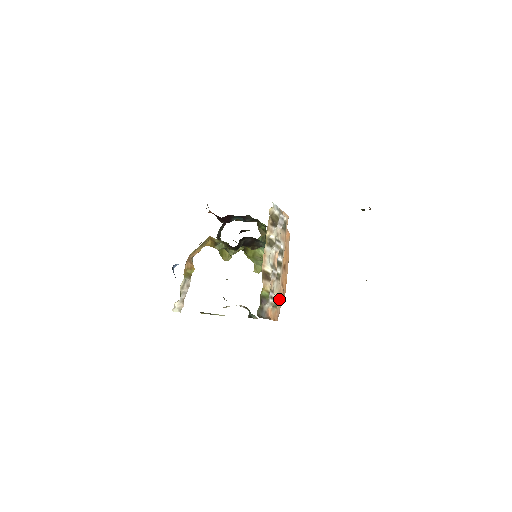
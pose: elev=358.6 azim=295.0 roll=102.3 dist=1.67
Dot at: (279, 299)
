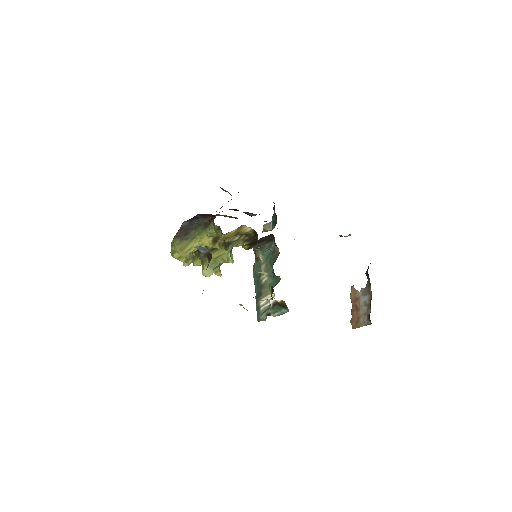
Dot at: occluded
